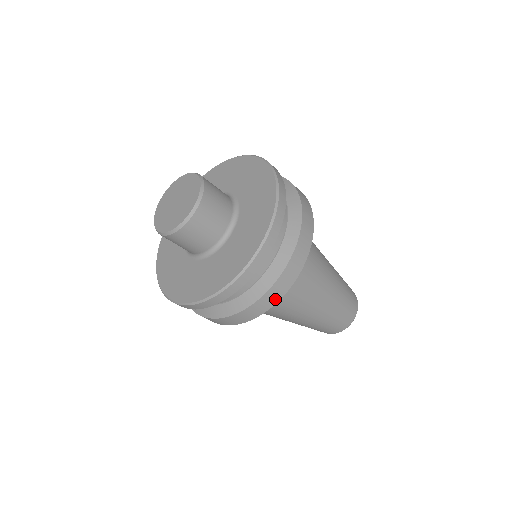
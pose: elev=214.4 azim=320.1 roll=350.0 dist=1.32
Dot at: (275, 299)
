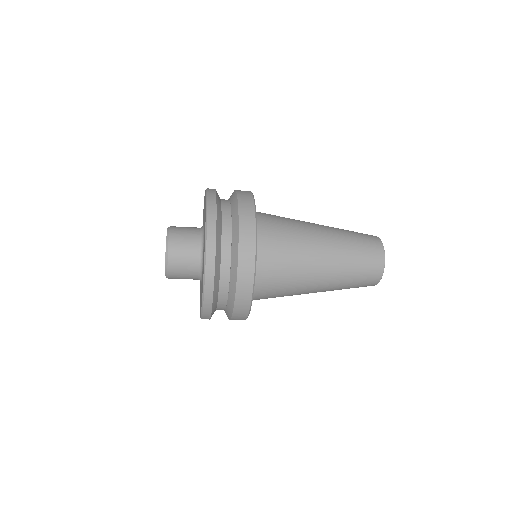
Dot at: occluded
